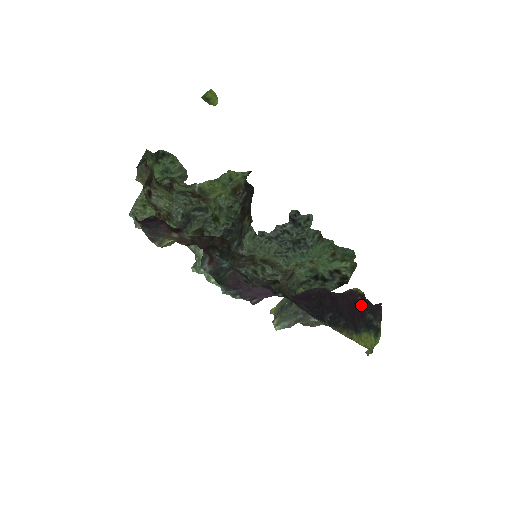
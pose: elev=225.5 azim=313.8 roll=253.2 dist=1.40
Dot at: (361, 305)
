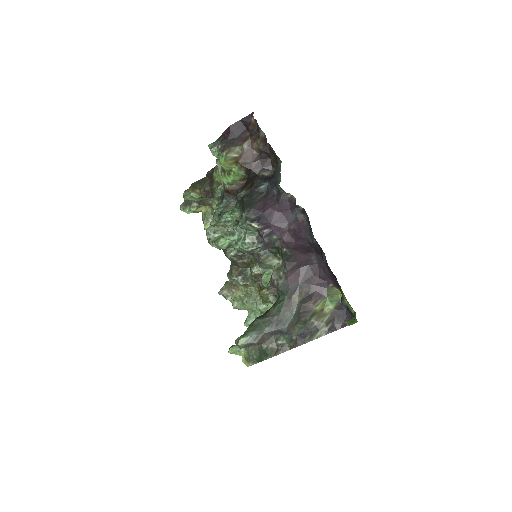
Dot at: occluded
